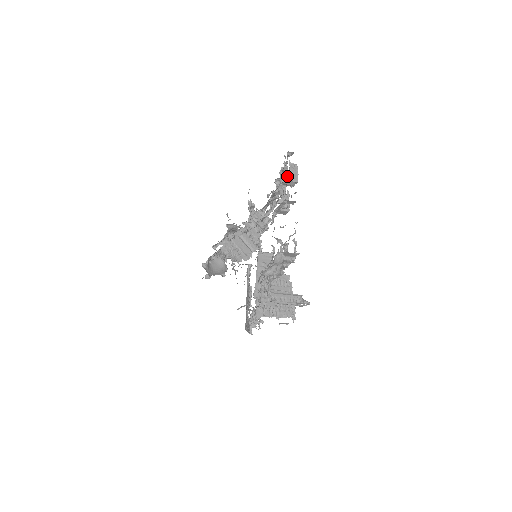
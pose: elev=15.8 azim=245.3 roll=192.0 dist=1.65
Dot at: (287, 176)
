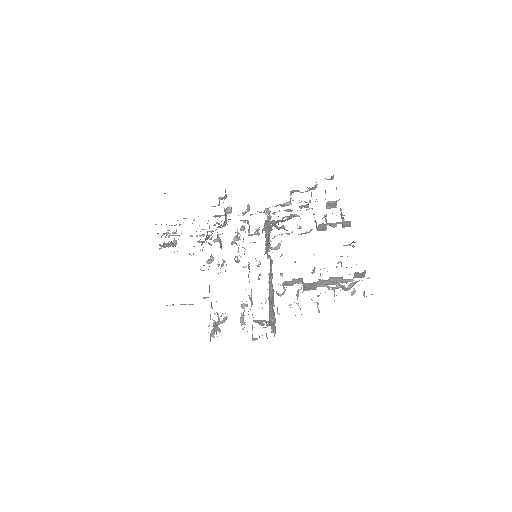
Dot at: occluded
